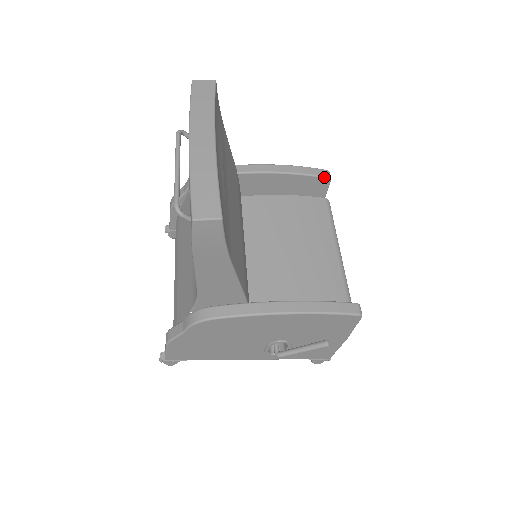
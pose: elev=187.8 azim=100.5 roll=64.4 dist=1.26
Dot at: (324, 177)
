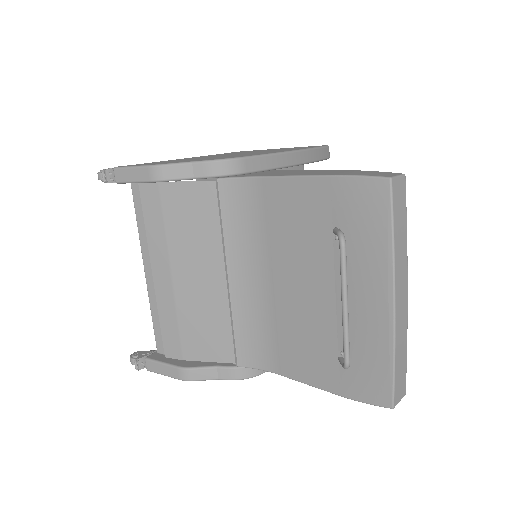
Dot at: occluded
